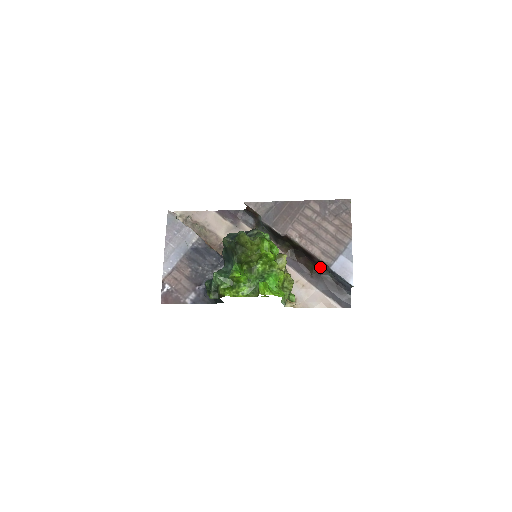
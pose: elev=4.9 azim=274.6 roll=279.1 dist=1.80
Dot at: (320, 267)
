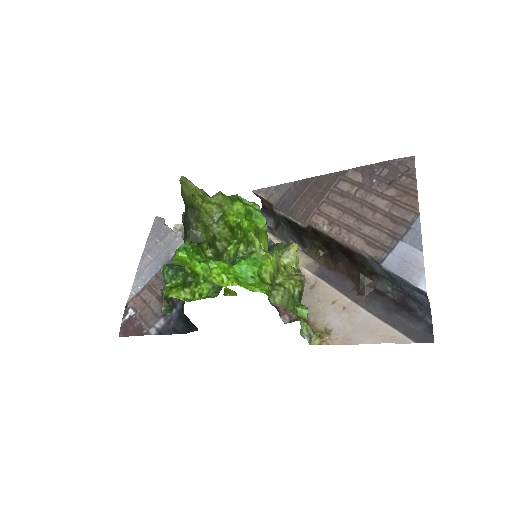
Dot at: (372, 274)
